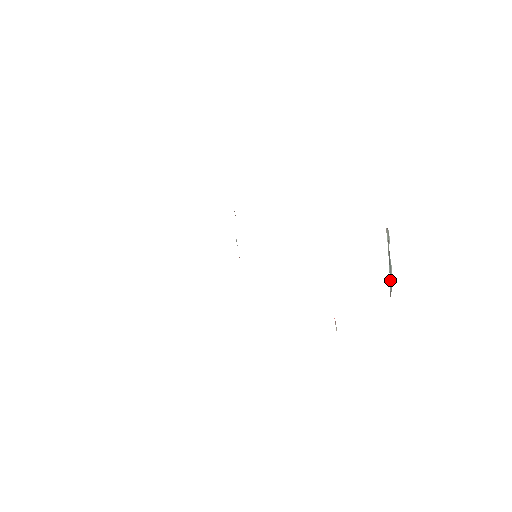
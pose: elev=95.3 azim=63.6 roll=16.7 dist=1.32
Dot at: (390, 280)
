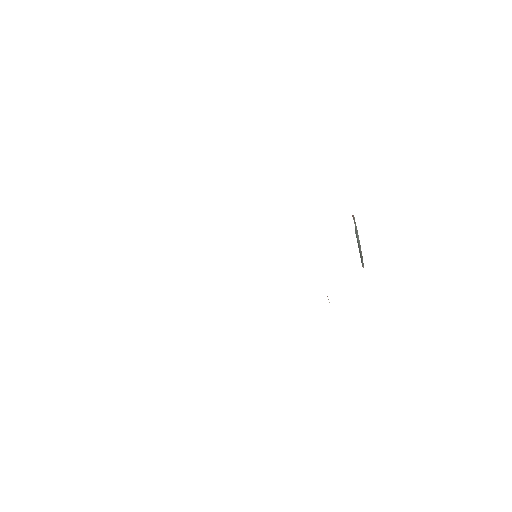
Dot at: (361, 254)
